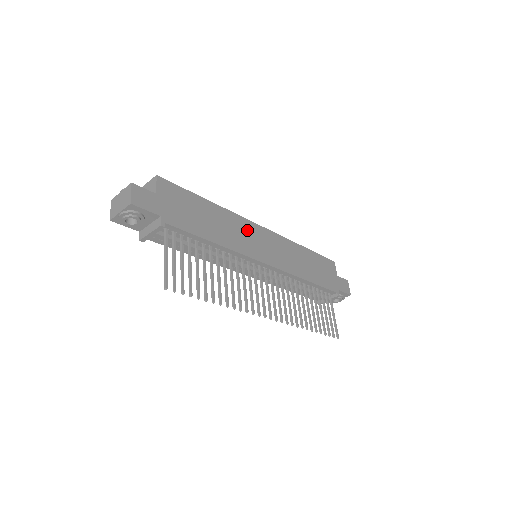
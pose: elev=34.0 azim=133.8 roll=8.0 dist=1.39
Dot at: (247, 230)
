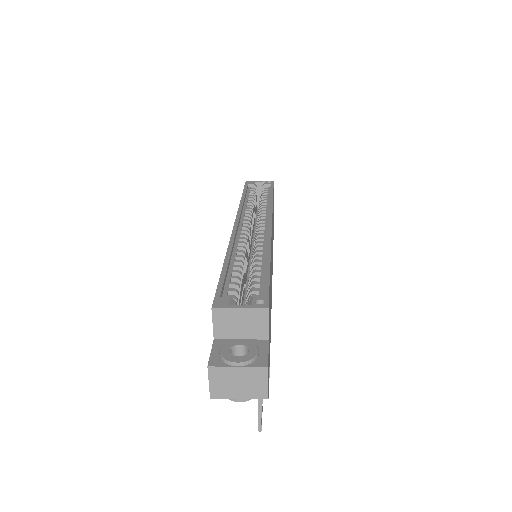
Dot at: occluded
